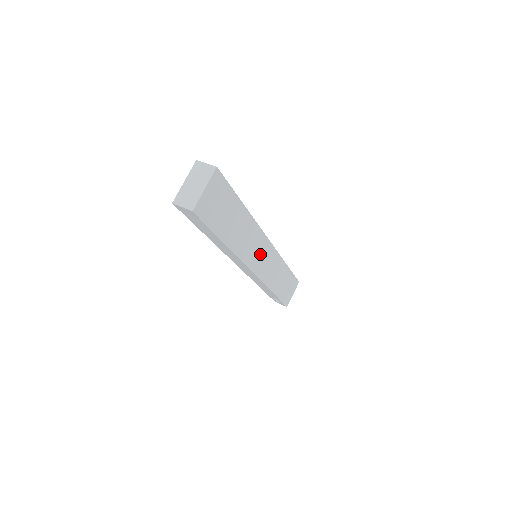
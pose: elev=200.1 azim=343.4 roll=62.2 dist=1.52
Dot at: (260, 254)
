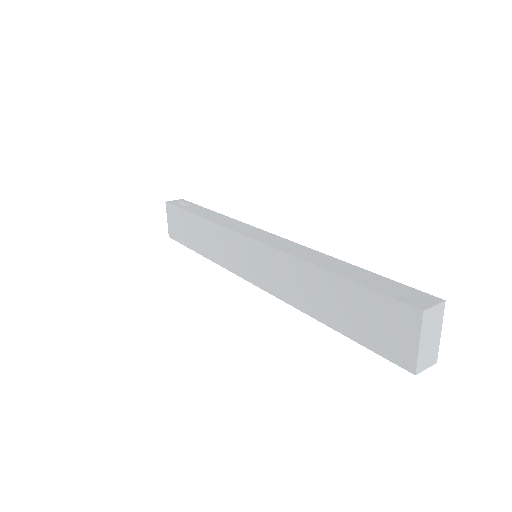
Dot at: occluded
